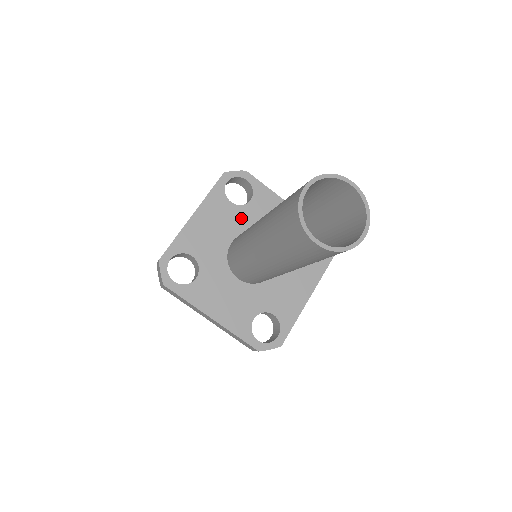
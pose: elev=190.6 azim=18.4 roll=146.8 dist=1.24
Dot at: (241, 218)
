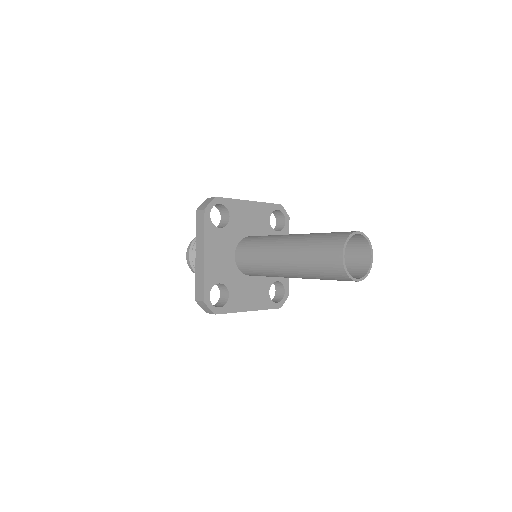
Dot at: (266, 232)
